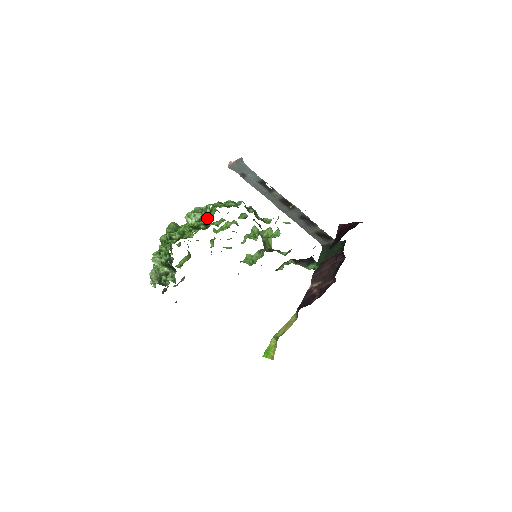
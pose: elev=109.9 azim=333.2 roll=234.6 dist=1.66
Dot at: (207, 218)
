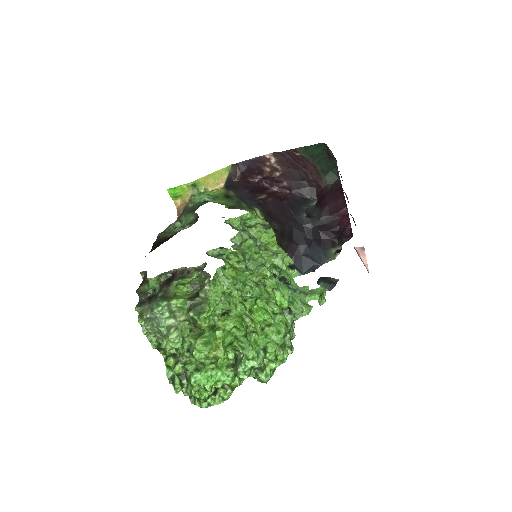
Dot at: (253, 377)
